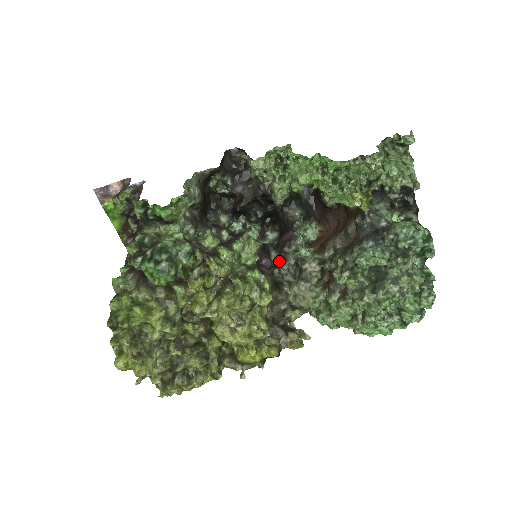
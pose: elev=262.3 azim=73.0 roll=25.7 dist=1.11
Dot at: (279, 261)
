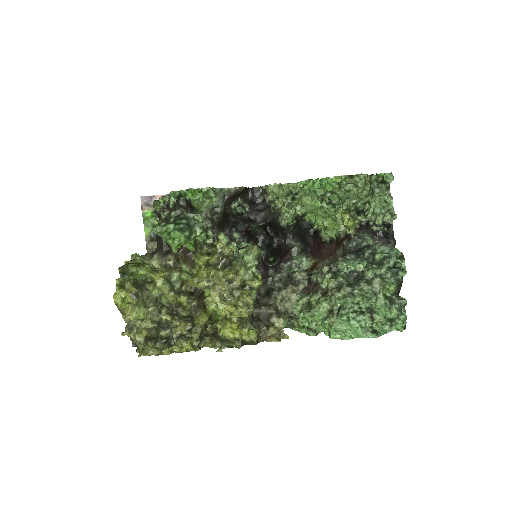
Dot at: occluded
